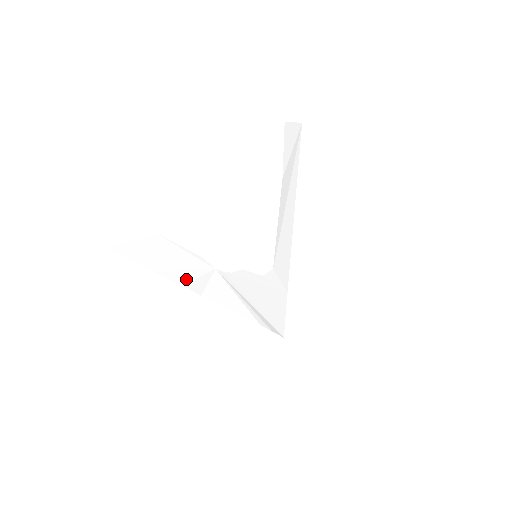
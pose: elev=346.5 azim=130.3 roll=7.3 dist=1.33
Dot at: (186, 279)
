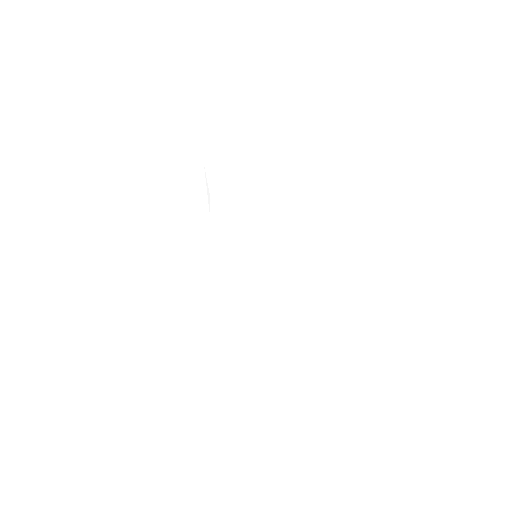
Dot at: (184, 199)
